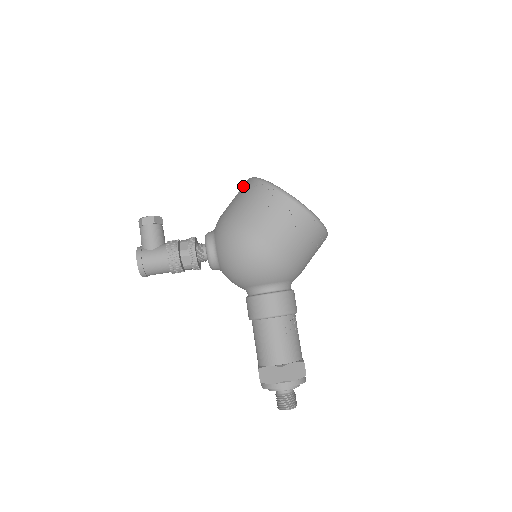
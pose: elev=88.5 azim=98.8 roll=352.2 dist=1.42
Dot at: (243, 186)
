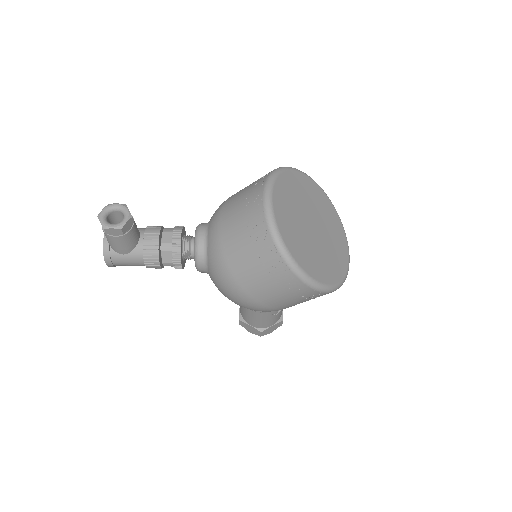
Dot at: (255, 227)
